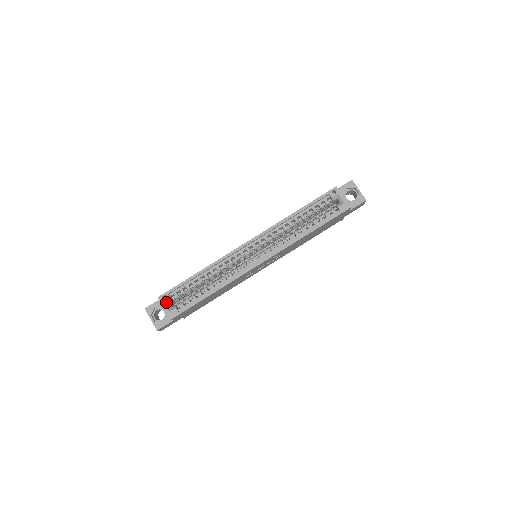
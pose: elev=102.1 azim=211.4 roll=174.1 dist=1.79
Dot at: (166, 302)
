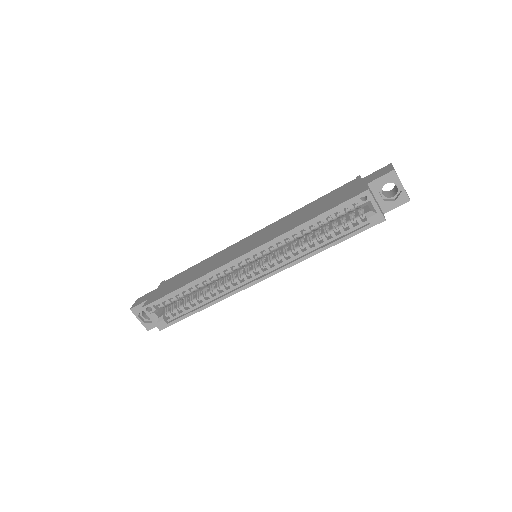
Dot at: (152, 313)
